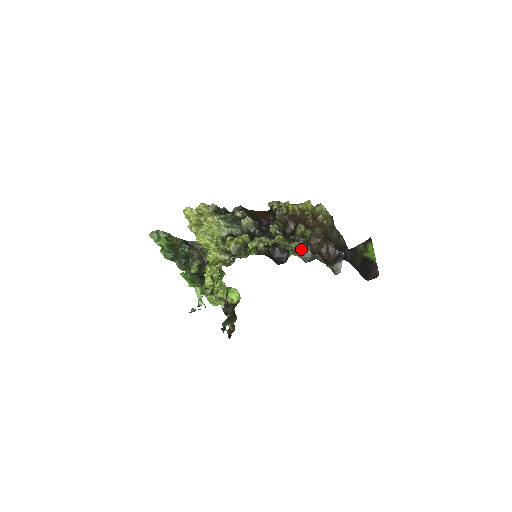
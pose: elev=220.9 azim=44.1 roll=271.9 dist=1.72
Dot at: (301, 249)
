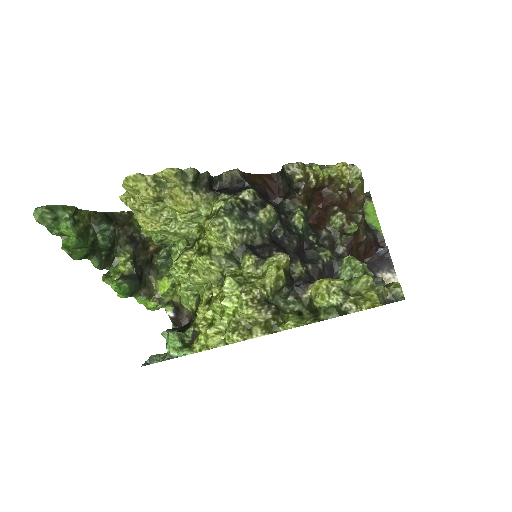
Dot at: (393, 295)
